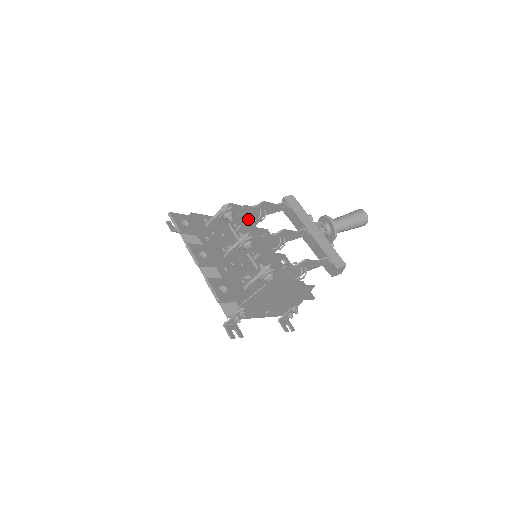
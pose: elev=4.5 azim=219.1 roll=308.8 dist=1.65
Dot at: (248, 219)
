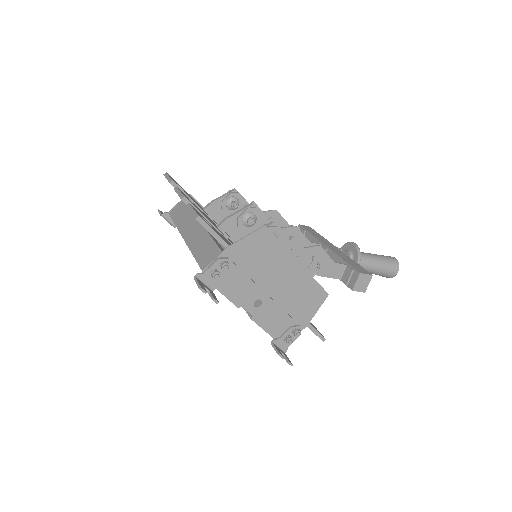
Dot at: occluded
